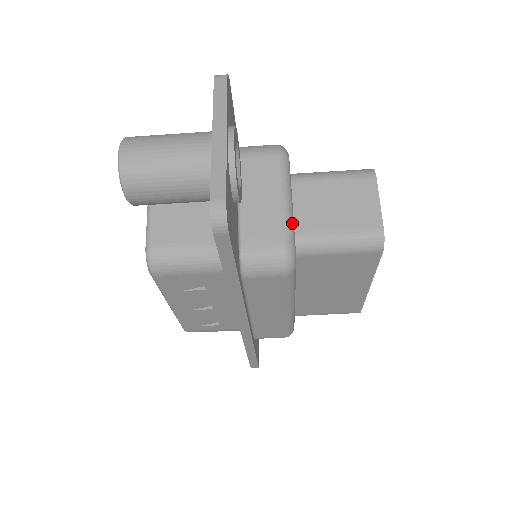
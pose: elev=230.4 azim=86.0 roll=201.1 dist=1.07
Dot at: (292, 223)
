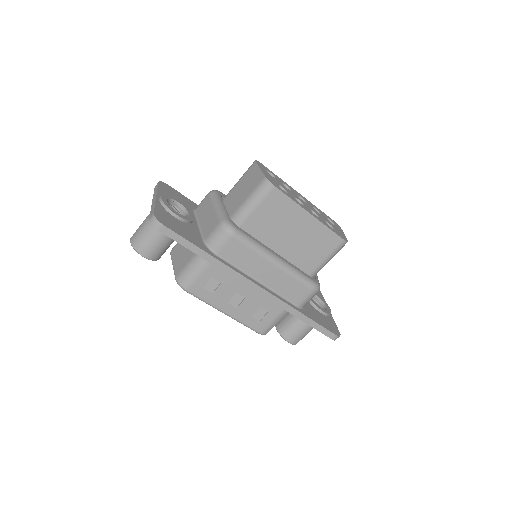
Dot at: (223, 212)
